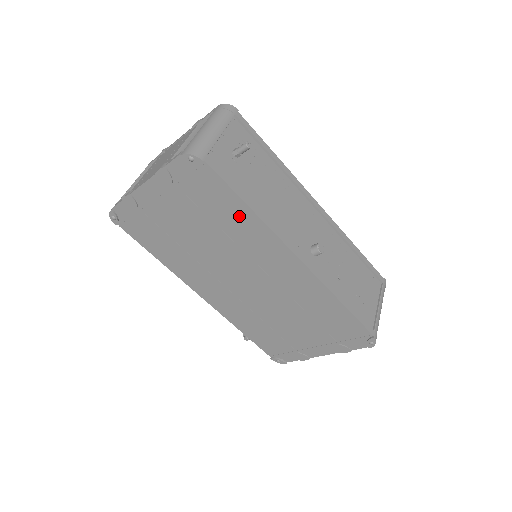
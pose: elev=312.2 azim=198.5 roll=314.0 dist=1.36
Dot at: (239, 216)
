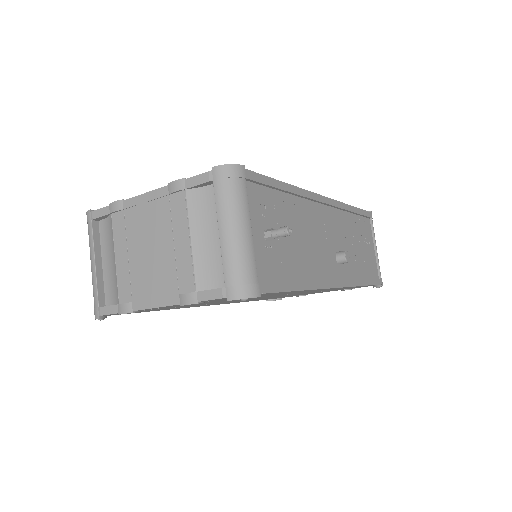
Dot at: occluded
